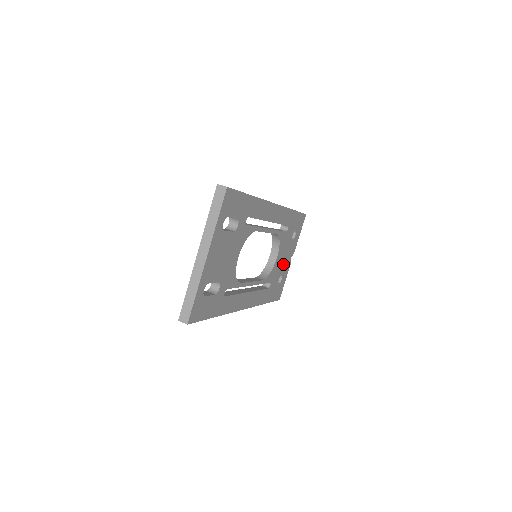
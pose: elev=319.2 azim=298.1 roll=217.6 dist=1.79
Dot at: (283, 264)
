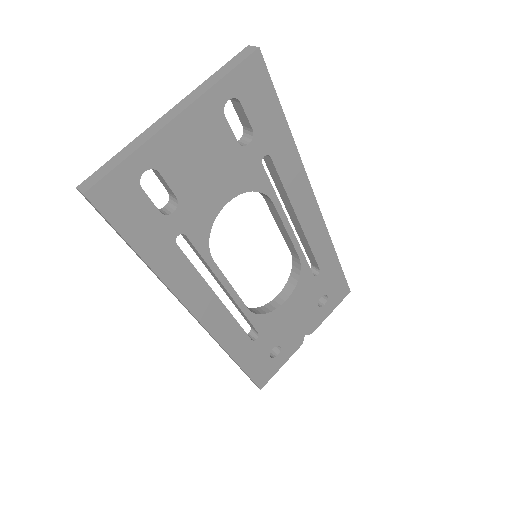
Dot at: (290, 329)
